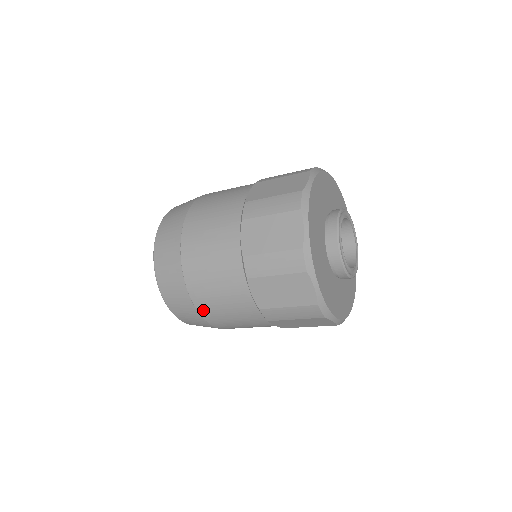
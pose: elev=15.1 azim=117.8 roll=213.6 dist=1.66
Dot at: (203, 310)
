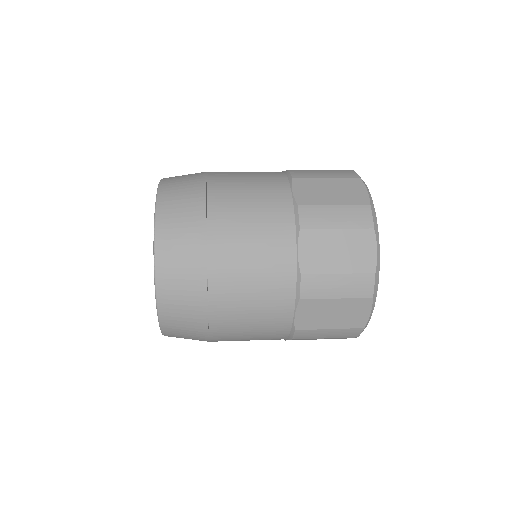
Dot at: (217, 272)
